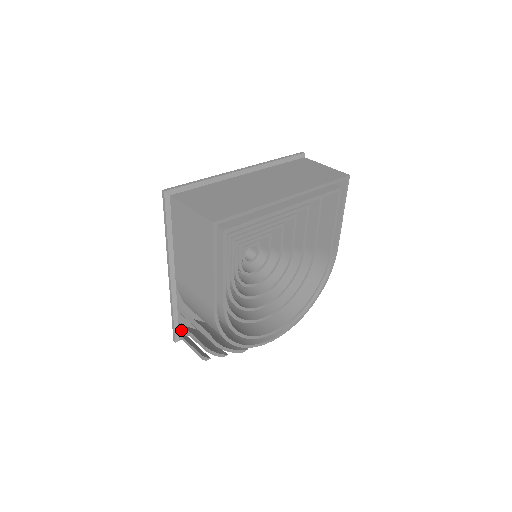
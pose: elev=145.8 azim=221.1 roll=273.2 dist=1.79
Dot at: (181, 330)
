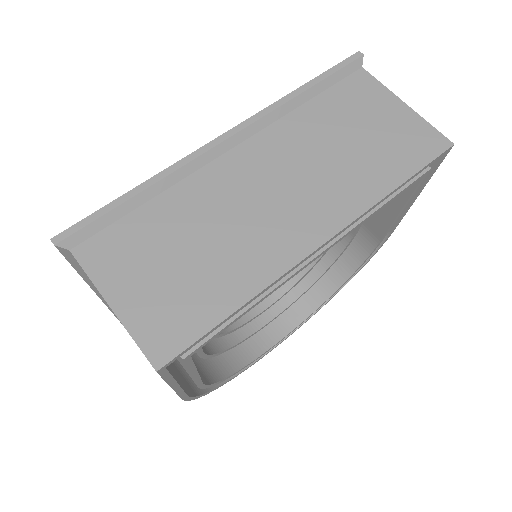
Dot at: occluded
